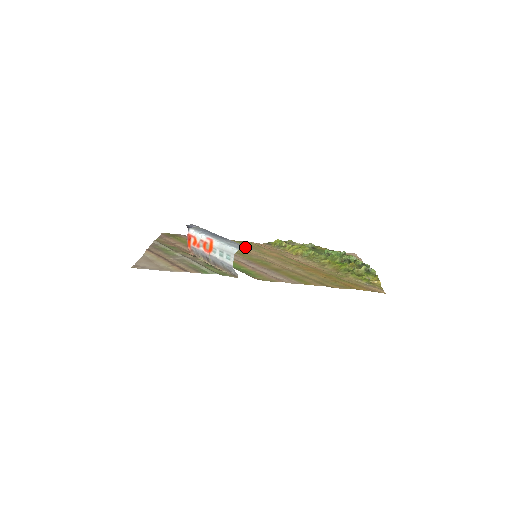
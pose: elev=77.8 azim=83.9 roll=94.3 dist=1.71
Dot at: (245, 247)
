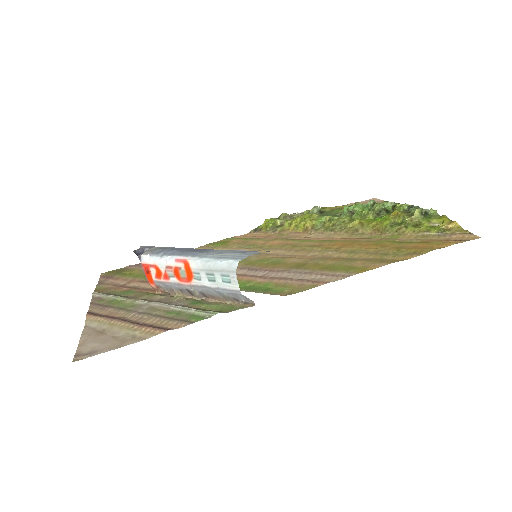
Dot at: (247, 252)
